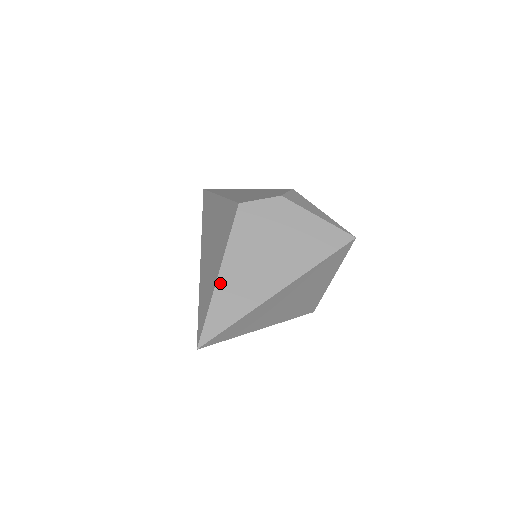
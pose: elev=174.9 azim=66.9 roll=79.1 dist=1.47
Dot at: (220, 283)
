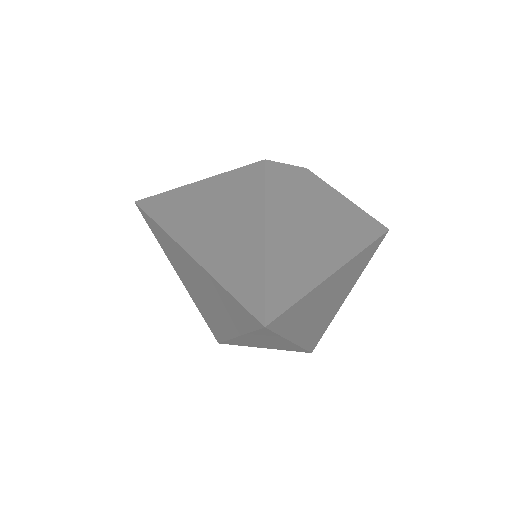
Dot at: (270, 240)
